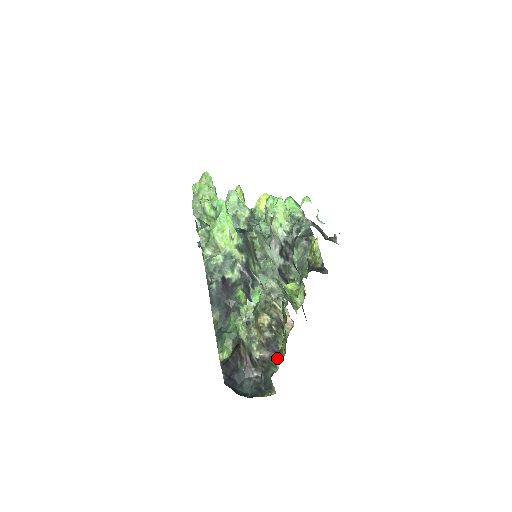
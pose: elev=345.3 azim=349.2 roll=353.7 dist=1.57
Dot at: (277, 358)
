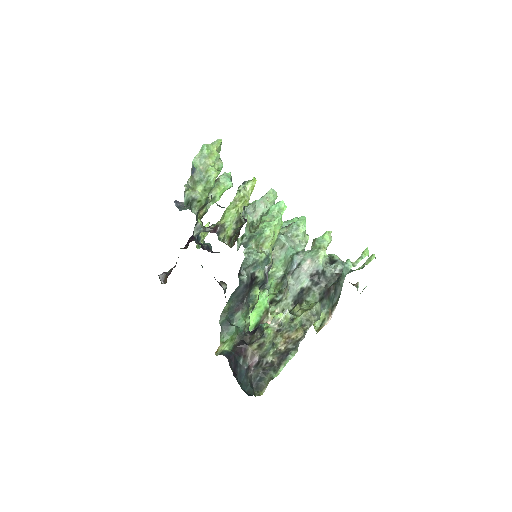
Dot at: (282, 366)
